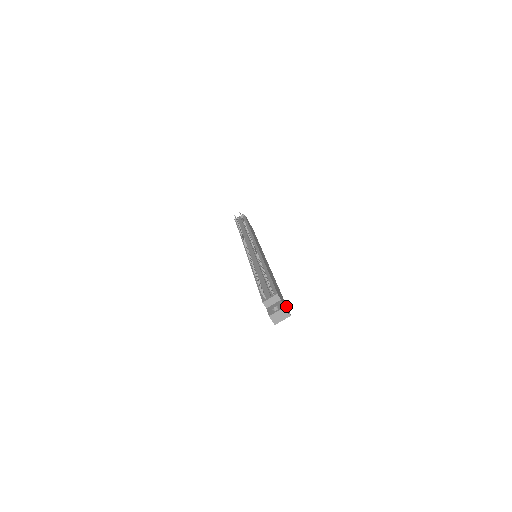
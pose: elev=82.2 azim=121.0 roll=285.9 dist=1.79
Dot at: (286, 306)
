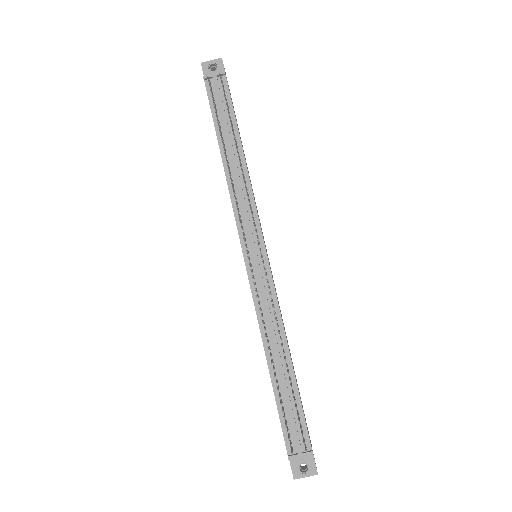
Dot at: occluded
